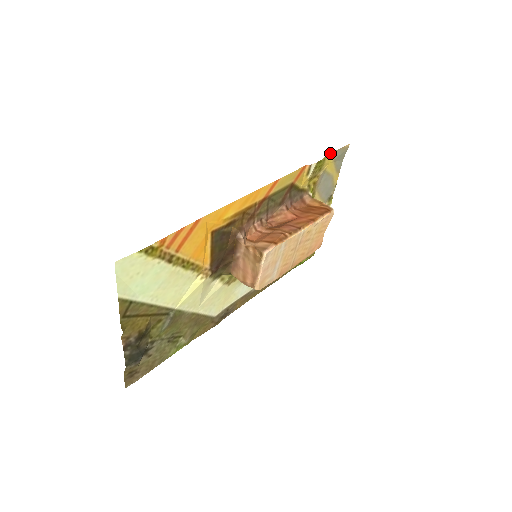
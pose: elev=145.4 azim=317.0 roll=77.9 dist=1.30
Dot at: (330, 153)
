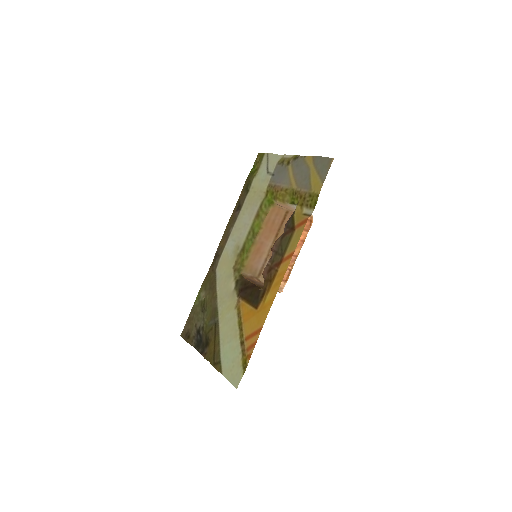
Dot at: occluded
